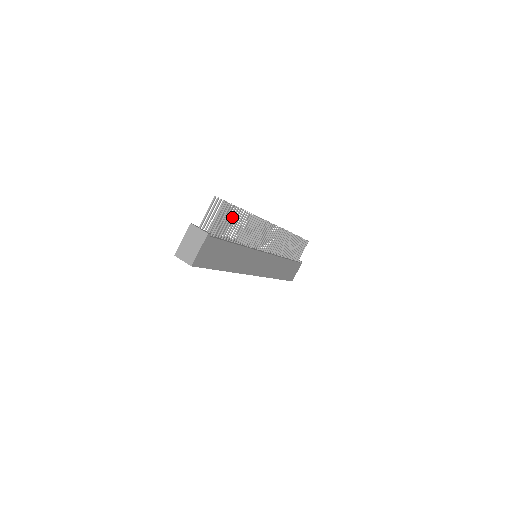
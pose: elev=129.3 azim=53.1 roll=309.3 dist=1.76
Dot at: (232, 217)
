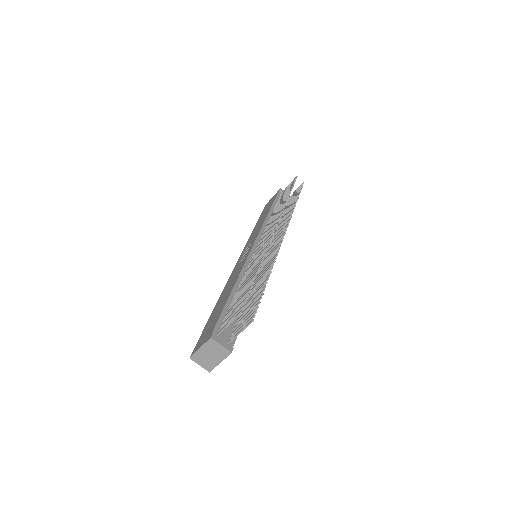
Dot at: (253, 305)
